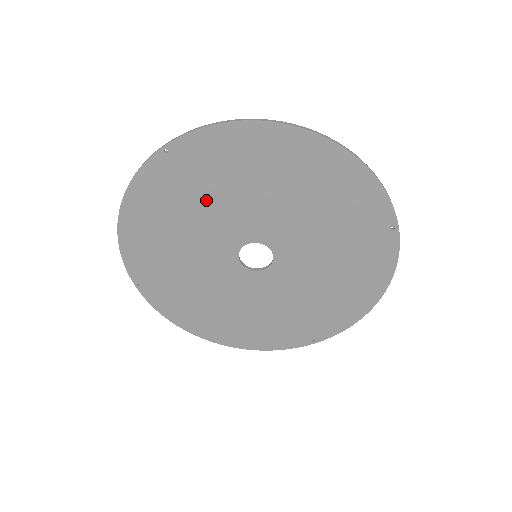
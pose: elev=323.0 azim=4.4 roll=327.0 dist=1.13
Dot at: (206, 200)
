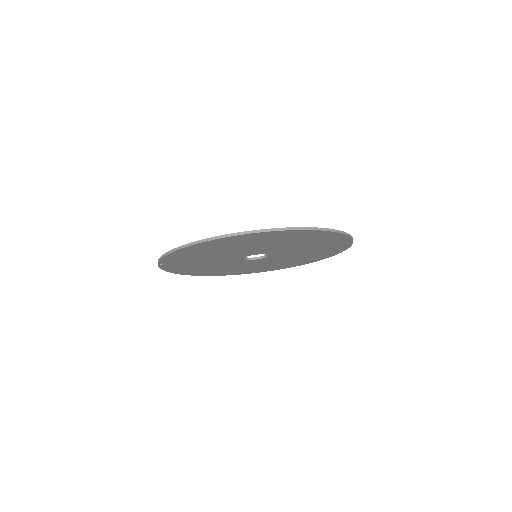
Dot at: (251, 245)
